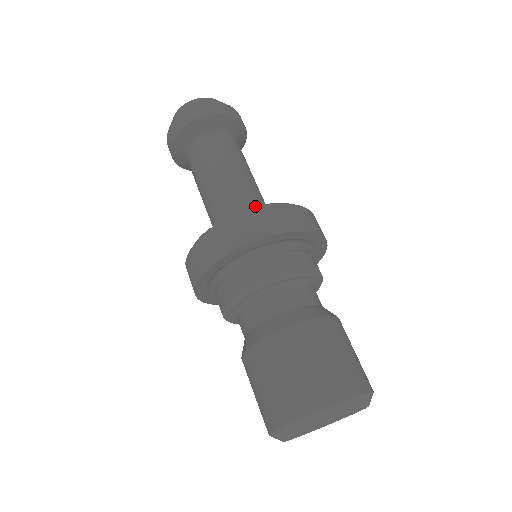
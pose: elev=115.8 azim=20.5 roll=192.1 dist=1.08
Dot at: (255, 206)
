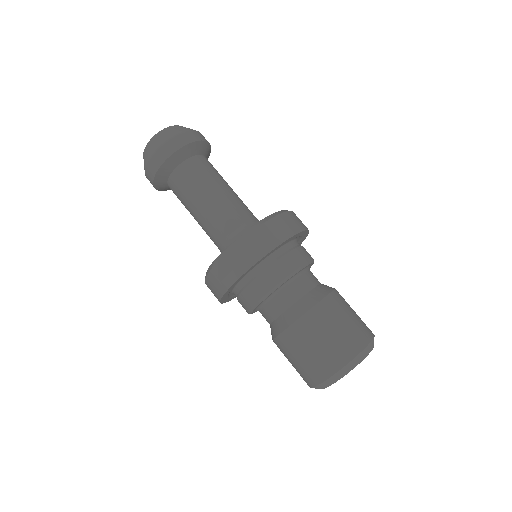
Dot at: (243, 219)
